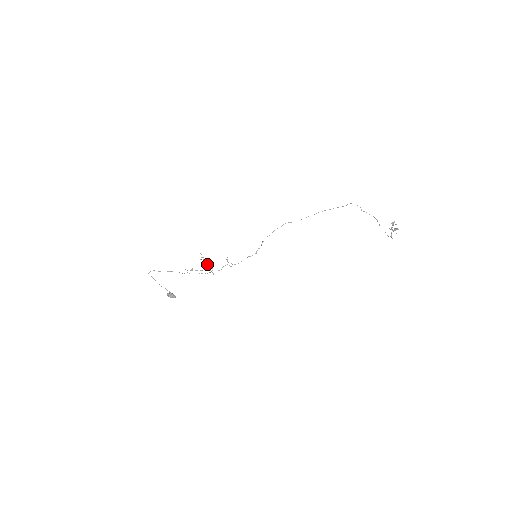
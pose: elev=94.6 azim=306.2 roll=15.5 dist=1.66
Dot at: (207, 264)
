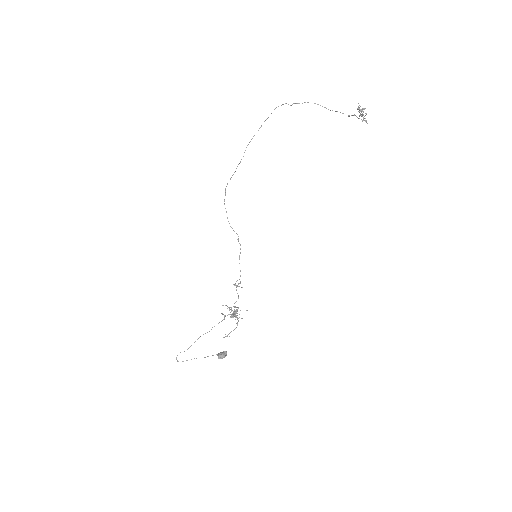
Dot at: (235, 315)
